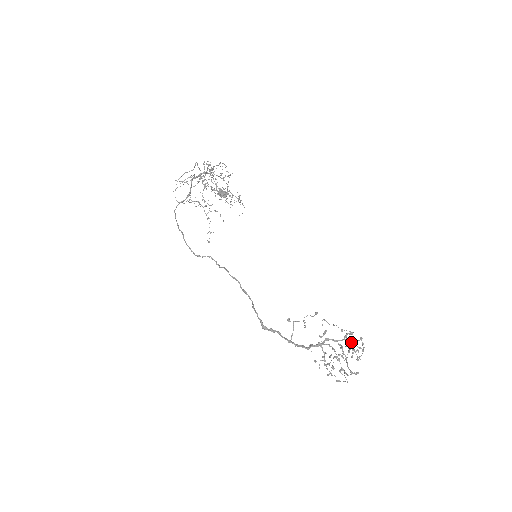
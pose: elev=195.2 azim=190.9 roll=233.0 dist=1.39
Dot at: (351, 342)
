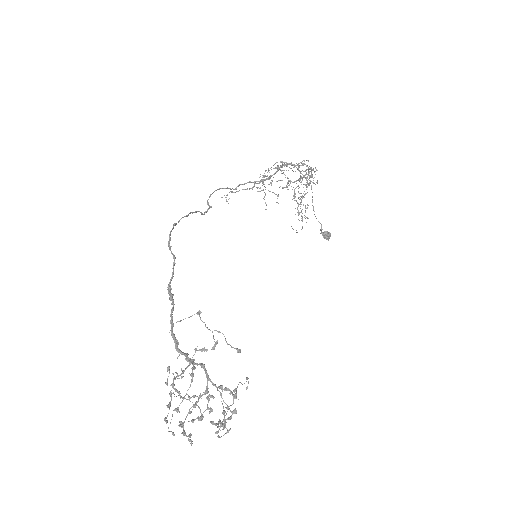
Dot at: occluded
